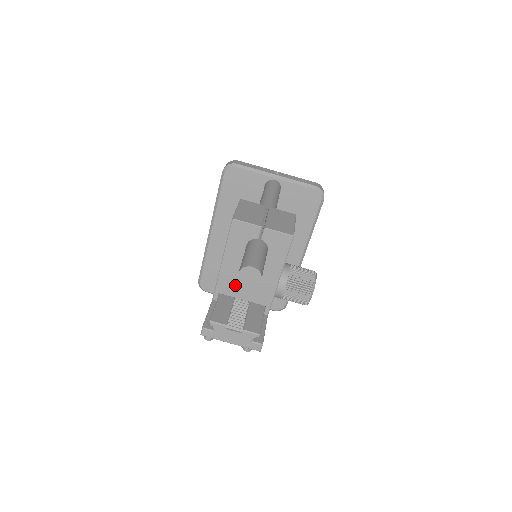
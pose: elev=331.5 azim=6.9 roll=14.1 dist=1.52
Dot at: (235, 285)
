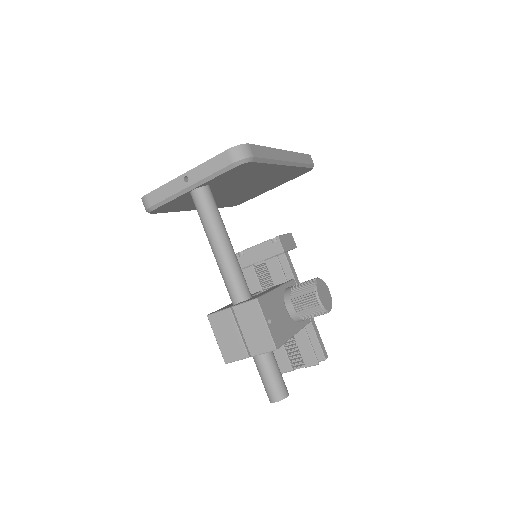
Dot at: occluded
